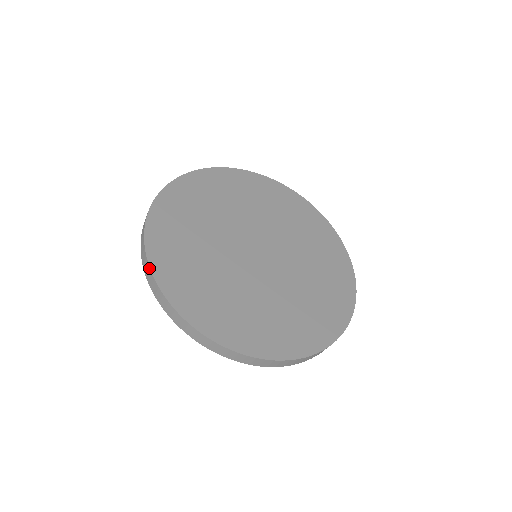
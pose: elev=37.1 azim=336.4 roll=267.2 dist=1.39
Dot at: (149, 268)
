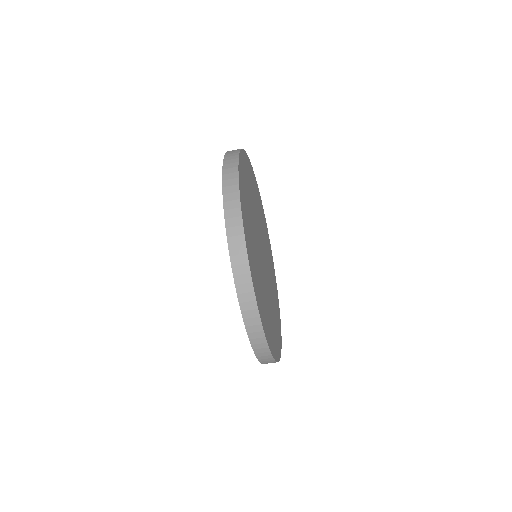
Dot at: (240, 150)
